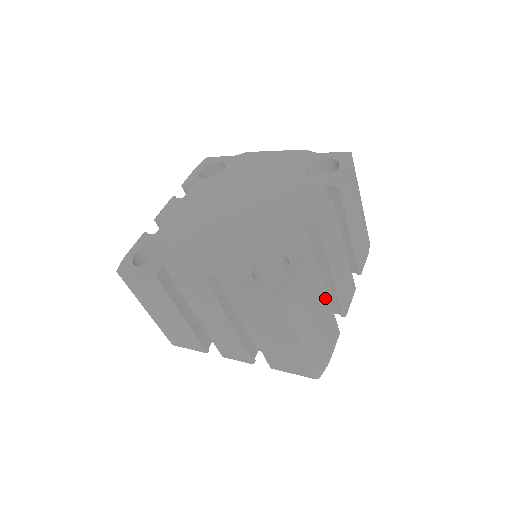
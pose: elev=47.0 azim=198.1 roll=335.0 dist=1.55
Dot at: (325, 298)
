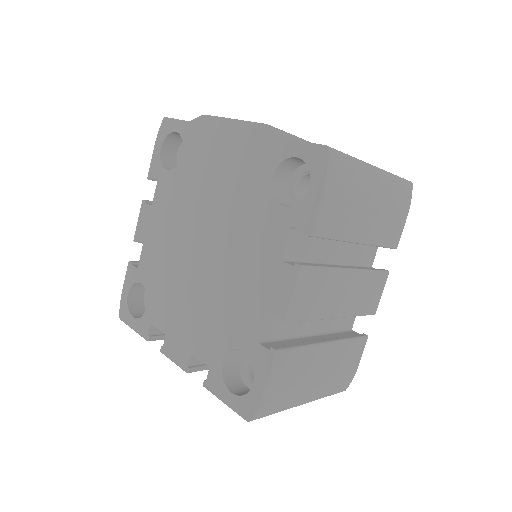
Dot at: (325, 350)
